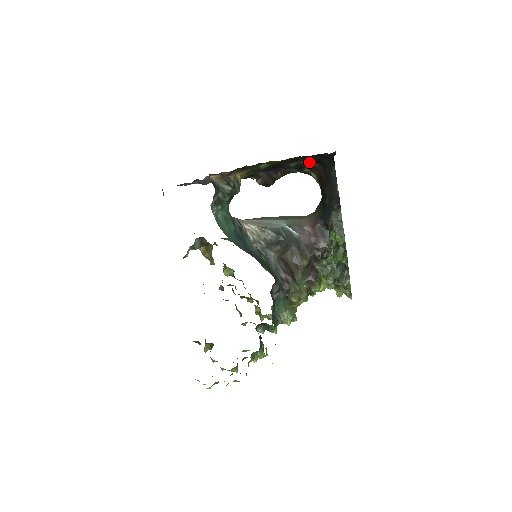
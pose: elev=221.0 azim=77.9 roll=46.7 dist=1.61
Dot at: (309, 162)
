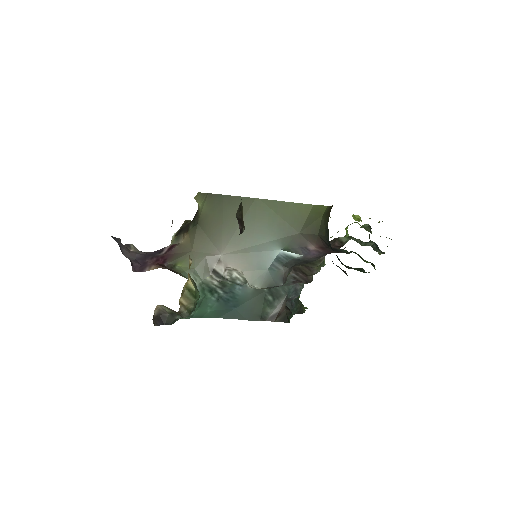
Dot at: occluded
